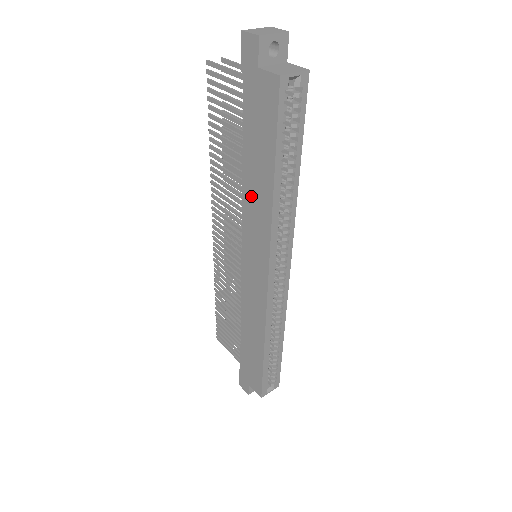
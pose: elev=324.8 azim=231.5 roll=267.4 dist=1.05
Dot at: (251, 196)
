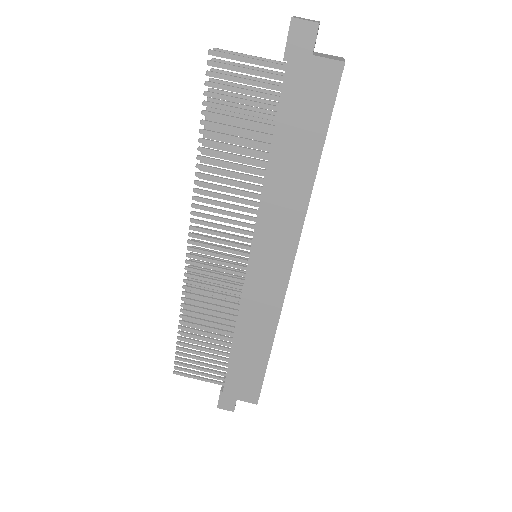
Dot at: (278, 190)
